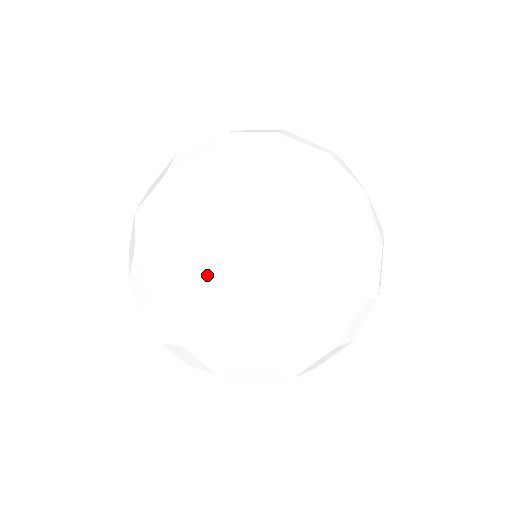
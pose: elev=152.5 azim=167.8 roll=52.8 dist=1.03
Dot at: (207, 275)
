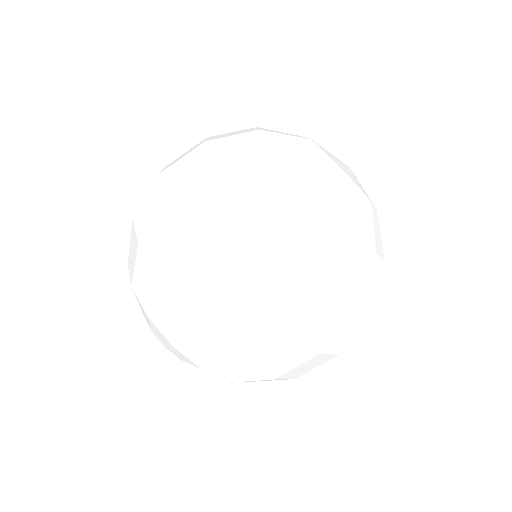
Dot at: (305, 320)
